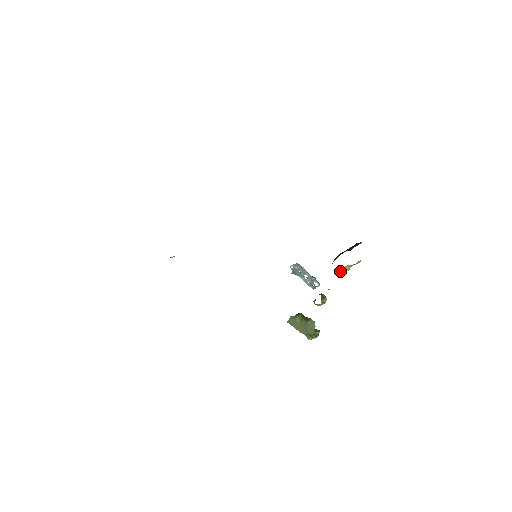
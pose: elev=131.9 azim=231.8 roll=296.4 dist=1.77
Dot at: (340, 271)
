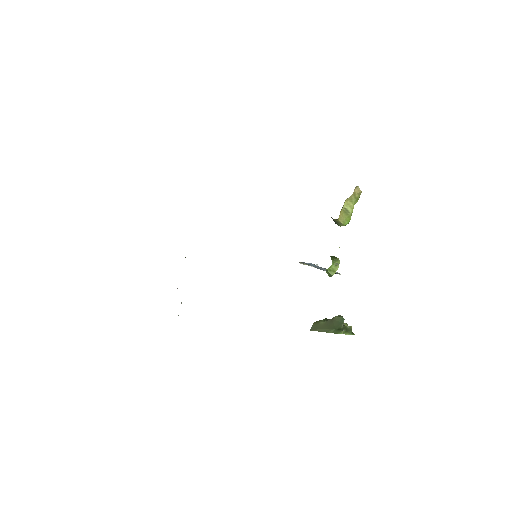
Dot at: (341, 212)
